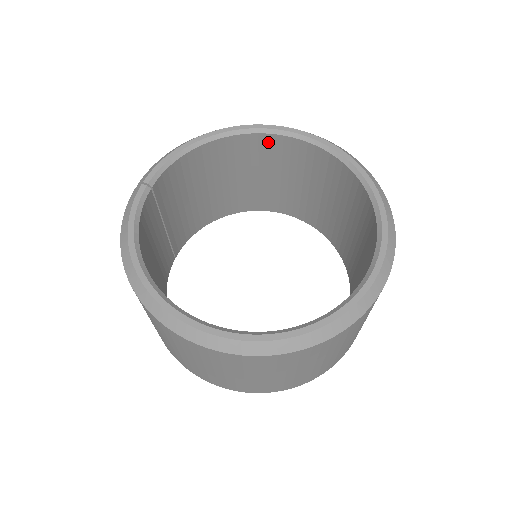
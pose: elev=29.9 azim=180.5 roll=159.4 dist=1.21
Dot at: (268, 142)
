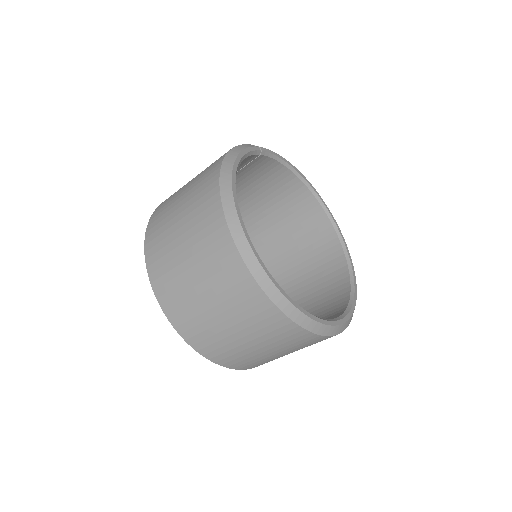
Dot at: (317, 214)
